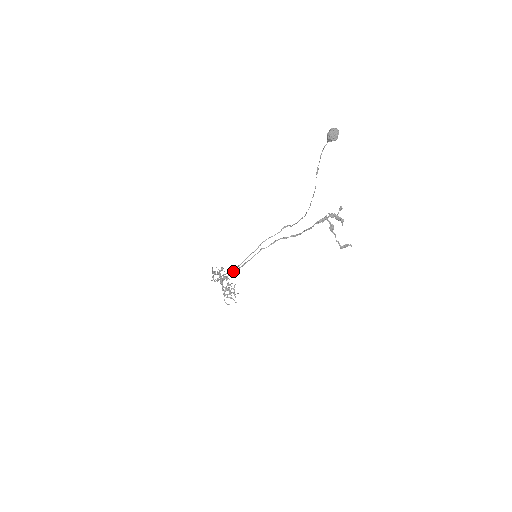
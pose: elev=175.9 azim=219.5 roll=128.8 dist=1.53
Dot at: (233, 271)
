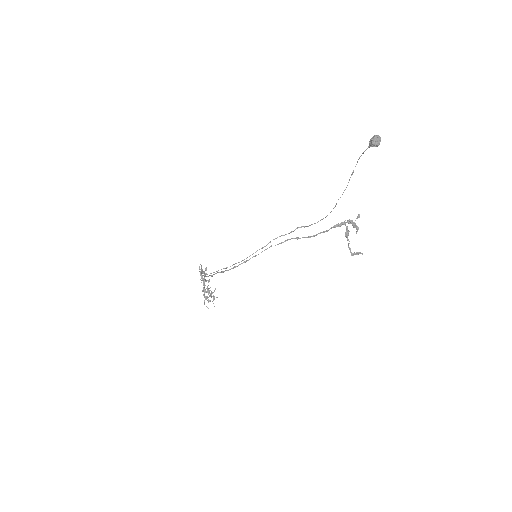
Dot at: (234, 266)
